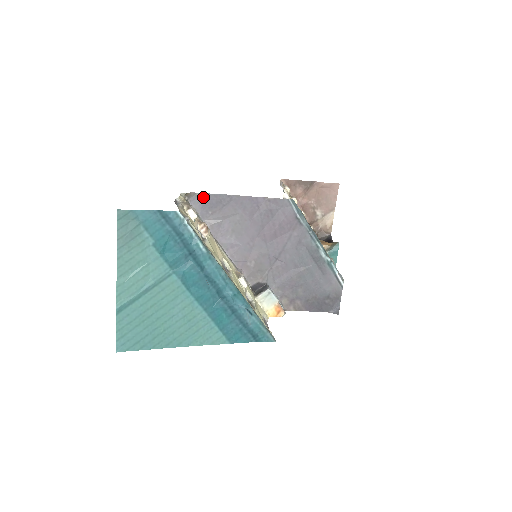
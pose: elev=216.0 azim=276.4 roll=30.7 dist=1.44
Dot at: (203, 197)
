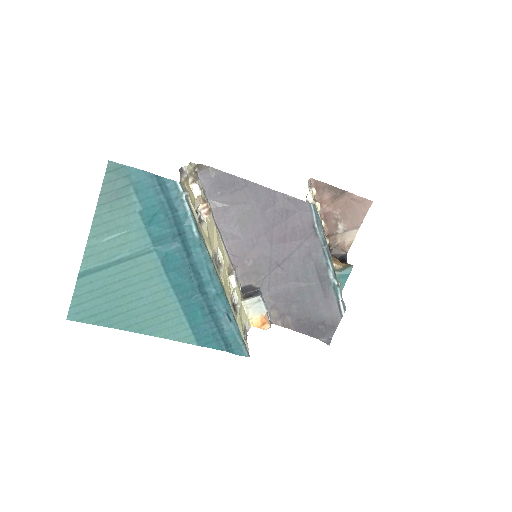
Dot at: (215, 174)
